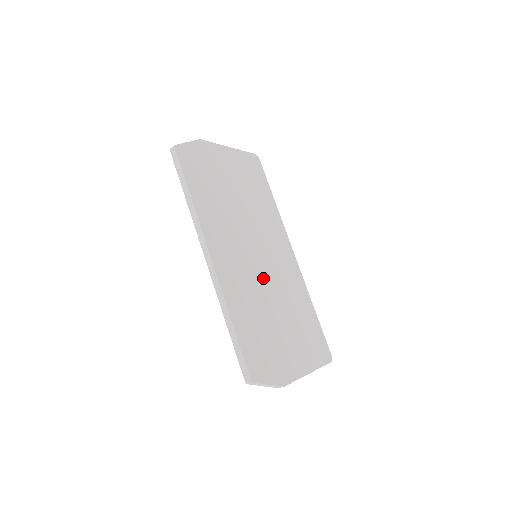
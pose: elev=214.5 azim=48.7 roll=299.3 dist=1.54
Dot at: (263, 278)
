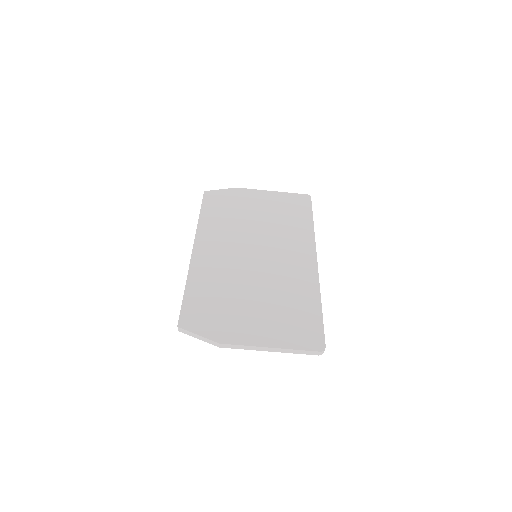
Dot at: (250, 269)
